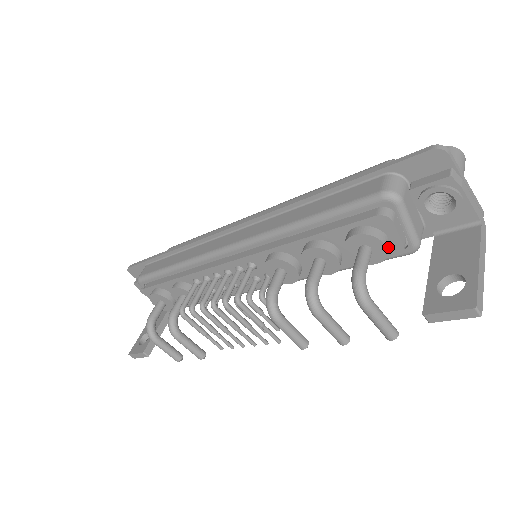
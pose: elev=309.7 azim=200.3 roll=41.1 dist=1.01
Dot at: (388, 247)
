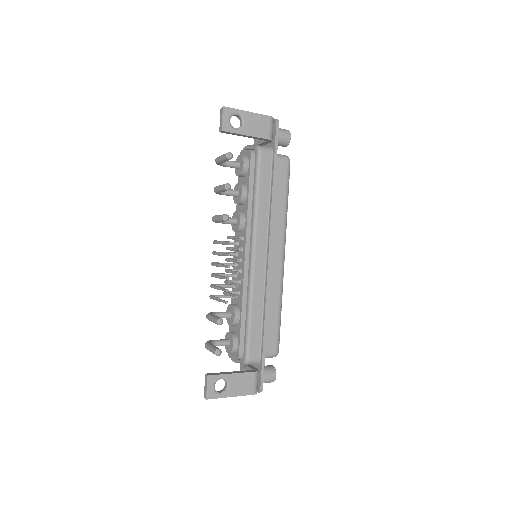
Dot at: (243, 155)
